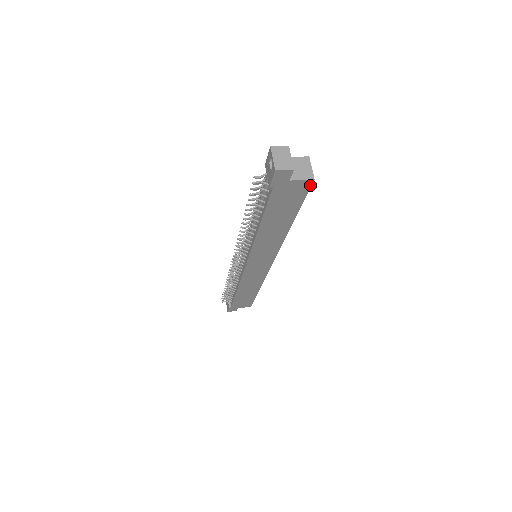
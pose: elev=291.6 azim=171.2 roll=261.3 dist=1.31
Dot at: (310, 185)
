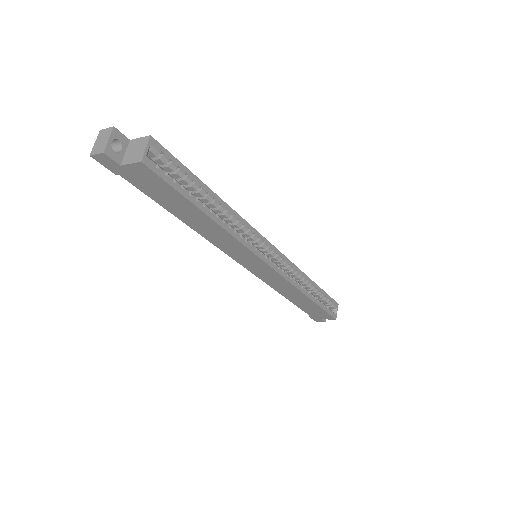
Dot at: (149, 169)
